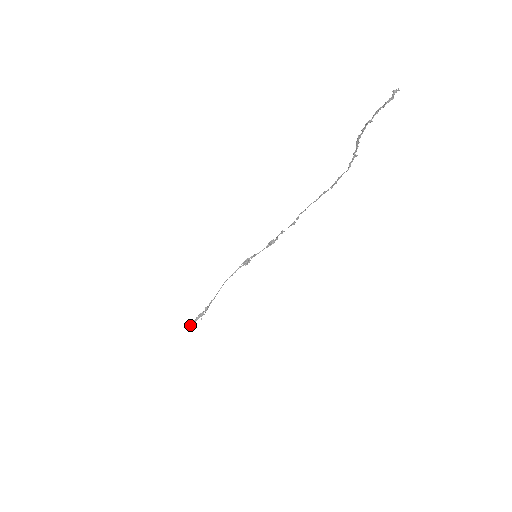
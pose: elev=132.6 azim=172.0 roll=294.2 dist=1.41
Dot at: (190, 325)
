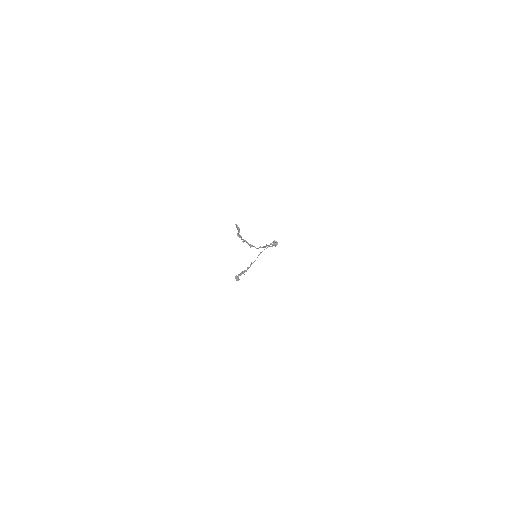
Dot at: (235, 277)
